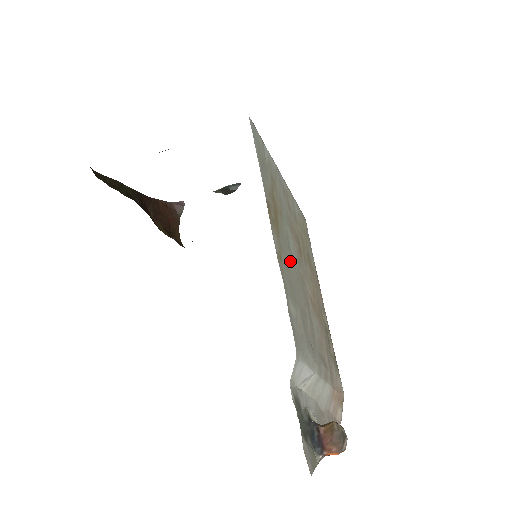
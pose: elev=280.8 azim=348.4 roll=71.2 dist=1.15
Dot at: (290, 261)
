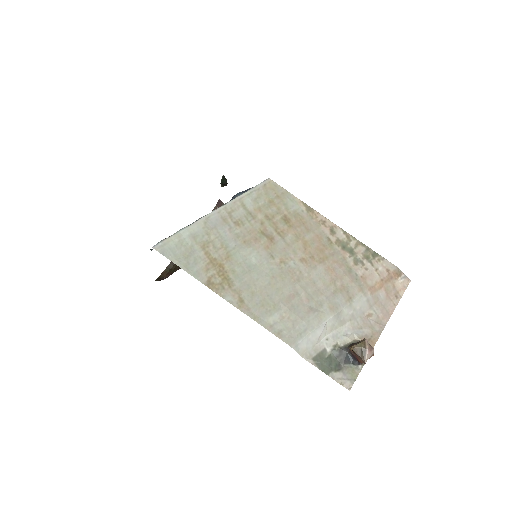
Dot at: (256, 281)
